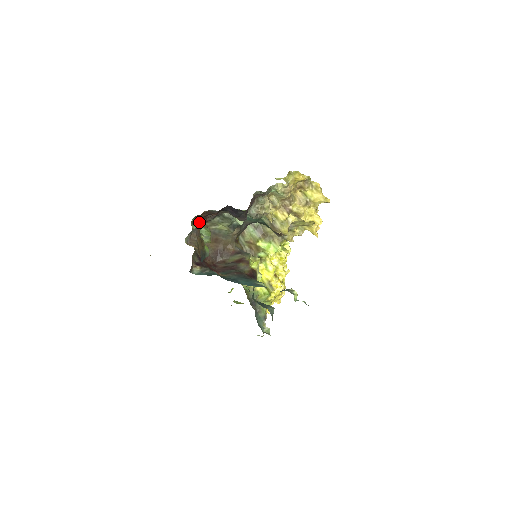
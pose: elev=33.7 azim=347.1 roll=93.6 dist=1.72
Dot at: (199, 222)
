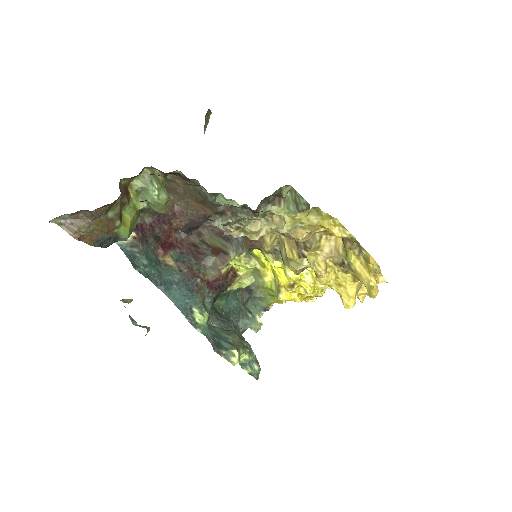
Dot at: (164, 173)
